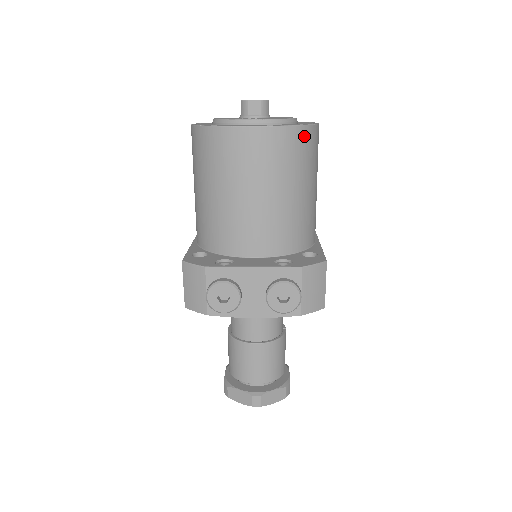
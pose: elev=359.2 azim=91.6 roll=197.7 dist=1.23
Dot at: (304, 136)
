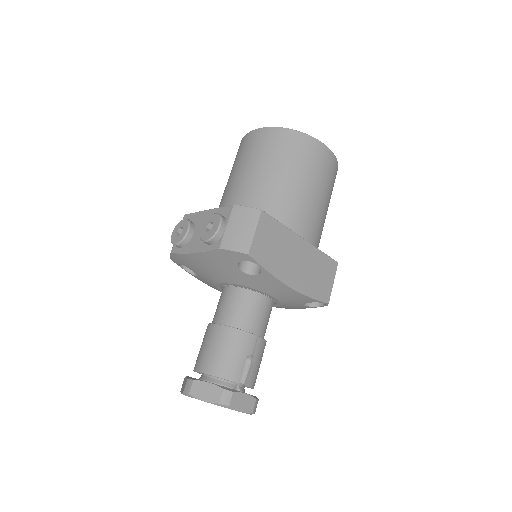
Dot at: (291, 137)
